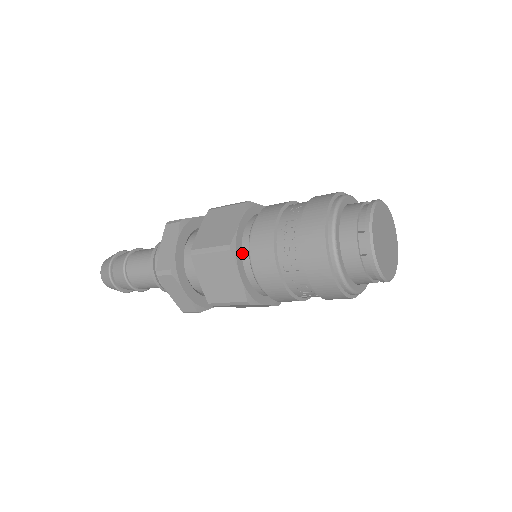
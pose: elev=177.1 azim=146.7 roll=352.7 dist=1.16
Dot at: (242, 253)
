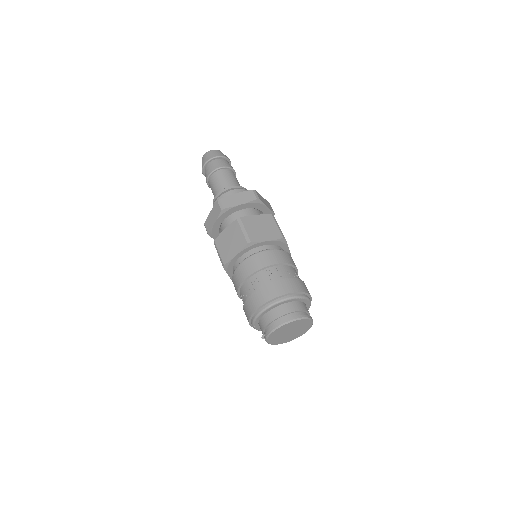
Dot at: (233, 268)
